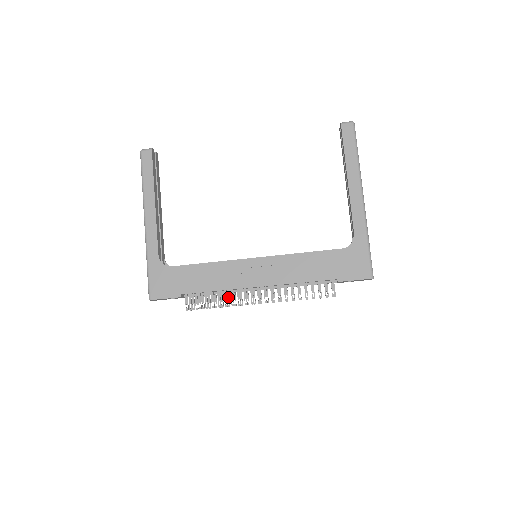
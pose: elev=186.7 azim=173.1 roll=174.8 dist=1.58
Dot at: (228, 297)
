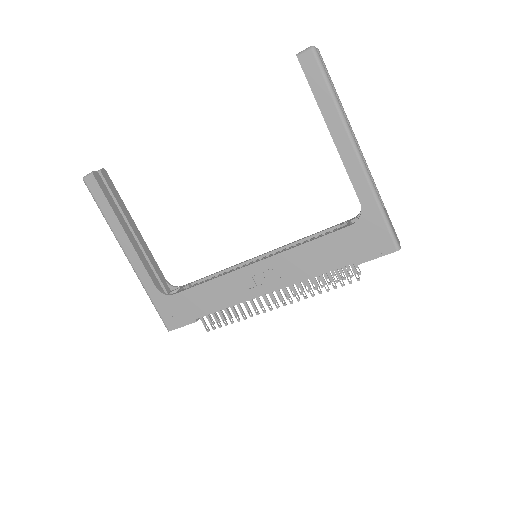
Dot at: occluded
